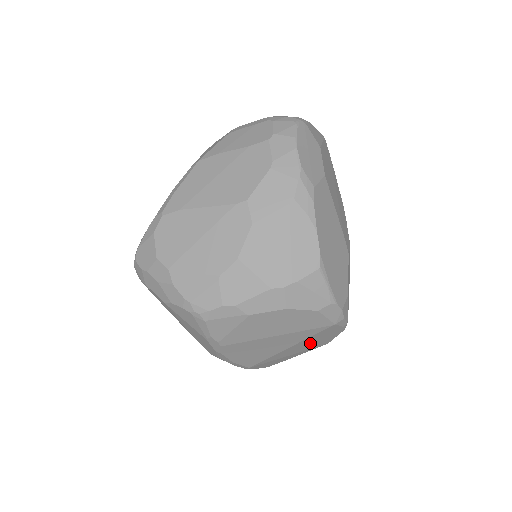
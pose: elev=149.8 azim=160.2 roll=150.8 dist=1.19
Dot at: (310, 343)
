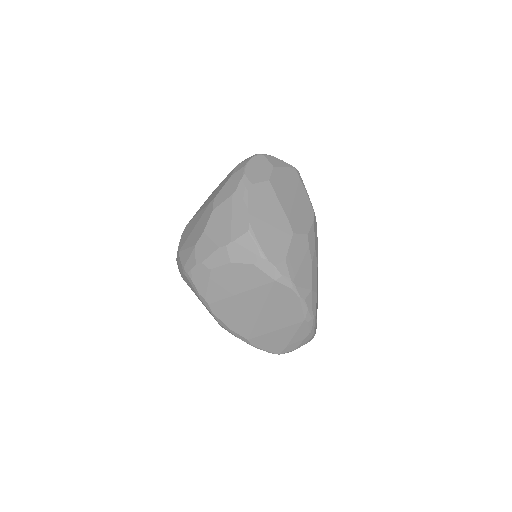
Dot at: (280, 311)
